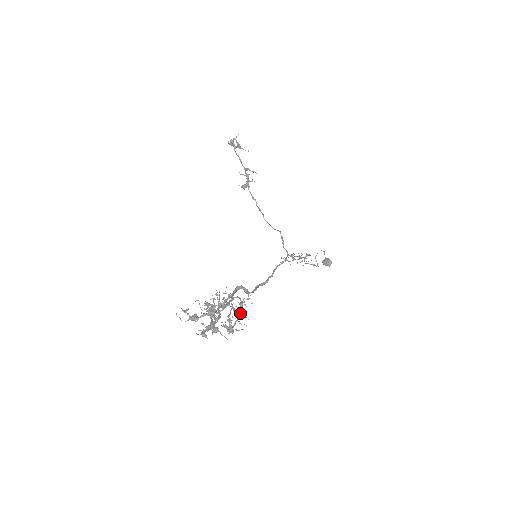
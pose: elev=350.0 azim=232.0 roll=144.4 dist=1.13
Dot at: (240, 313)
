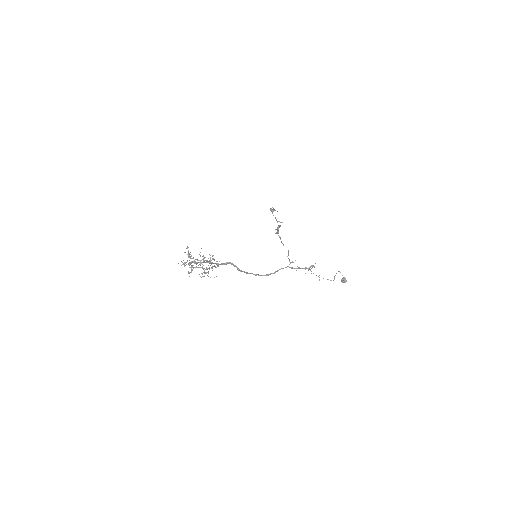
Dot at: (209, 261)
